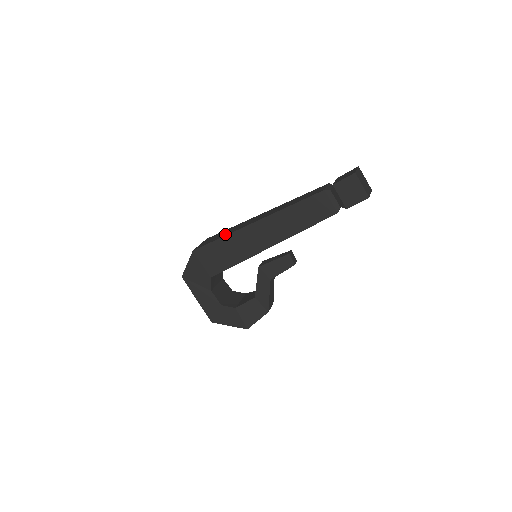
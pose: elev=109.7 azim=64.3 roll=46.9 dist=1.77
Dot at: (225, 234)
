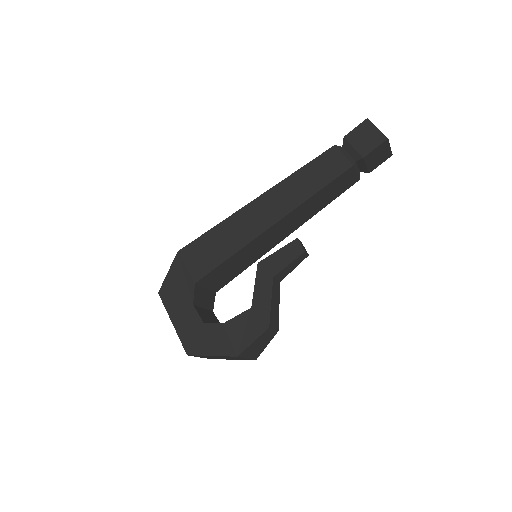
Dot at: occluded
